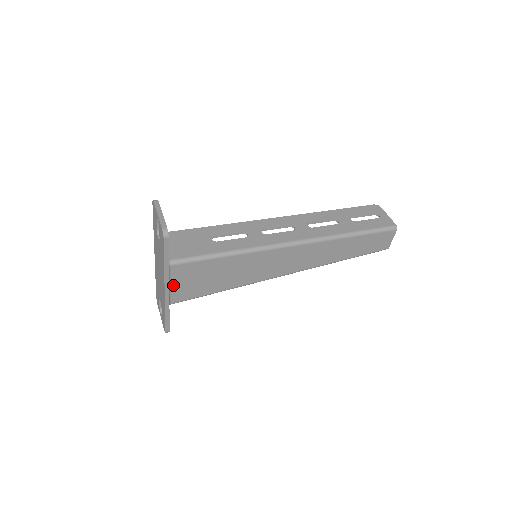
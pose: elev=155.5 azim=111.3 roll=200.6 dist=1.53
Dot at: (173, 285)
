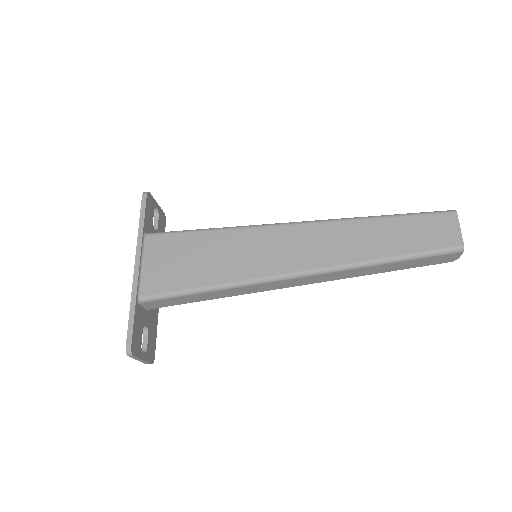
Dot at: (147, 265)
